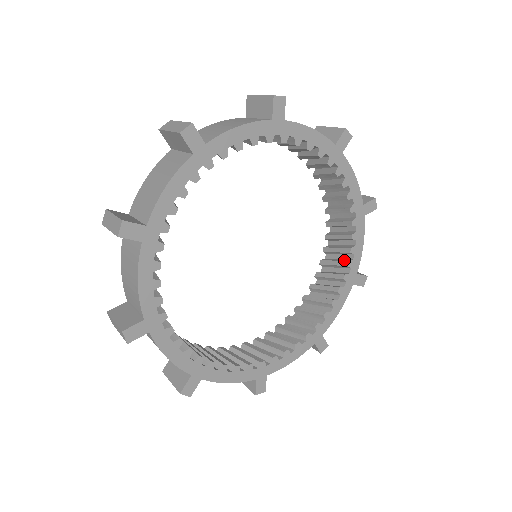
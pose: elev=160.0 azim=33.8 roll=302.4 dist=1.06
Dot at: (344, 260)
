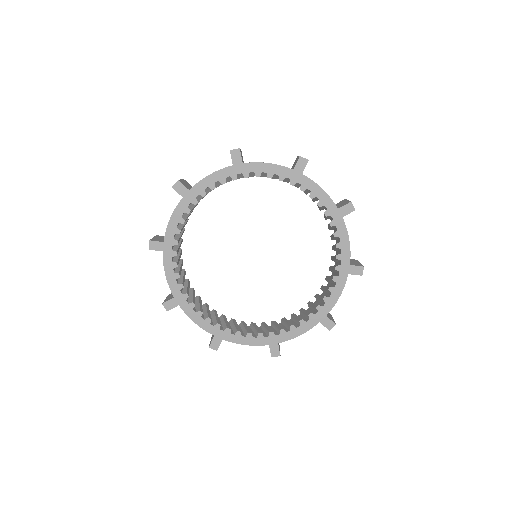
Dot at: occluded
